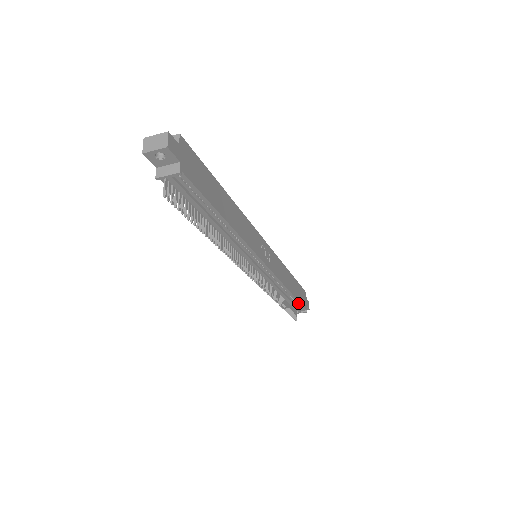
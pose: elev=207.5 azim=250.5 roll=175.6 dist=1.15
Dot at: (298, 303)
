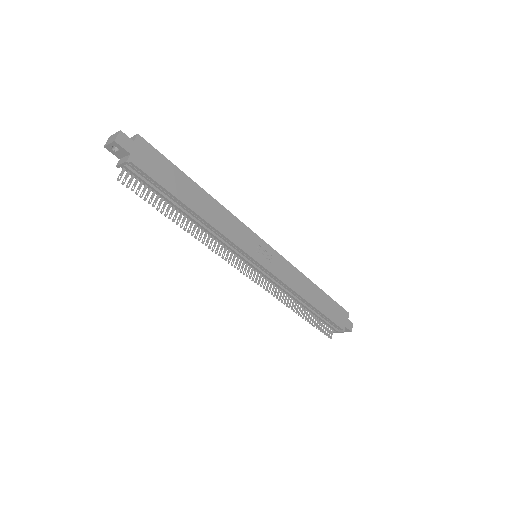
Dot at: (327, 319)
